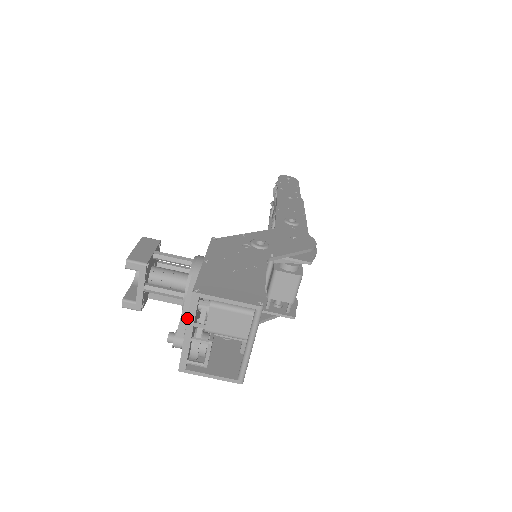
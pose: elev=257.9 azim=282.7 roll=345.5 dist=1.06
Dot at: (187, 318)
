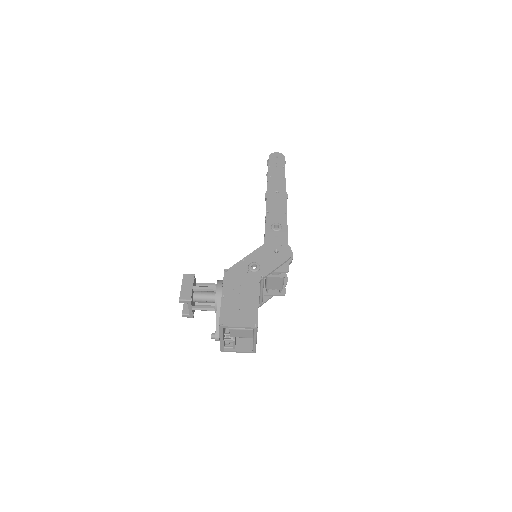
Dot at: (219, 335)
